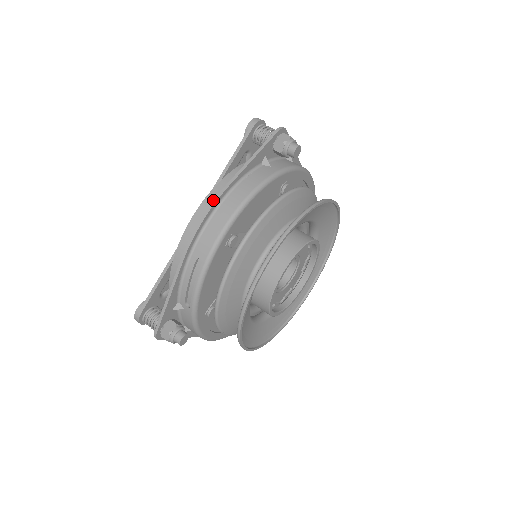
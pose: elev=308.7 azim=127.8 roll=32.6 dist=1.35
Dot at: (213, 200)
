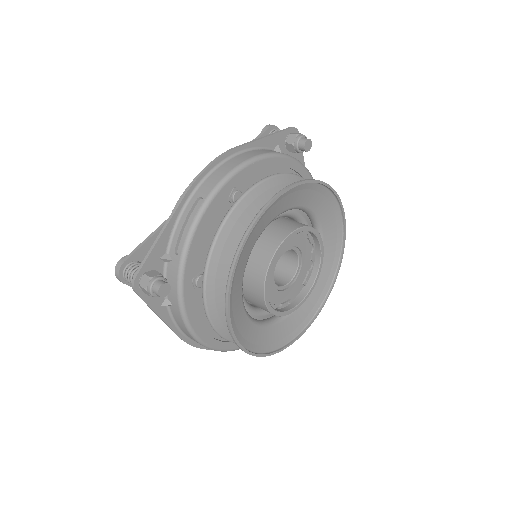
Dot at: (224, 152)
